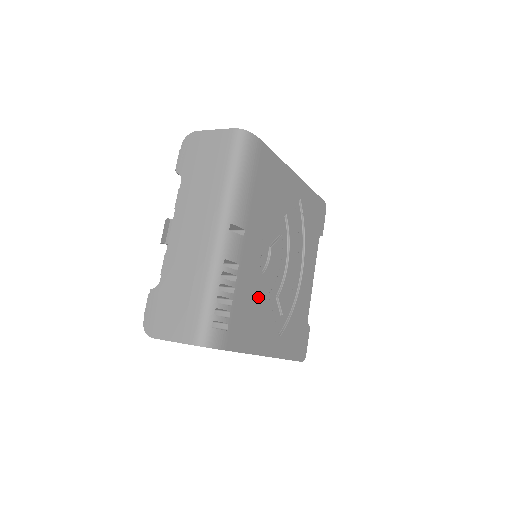
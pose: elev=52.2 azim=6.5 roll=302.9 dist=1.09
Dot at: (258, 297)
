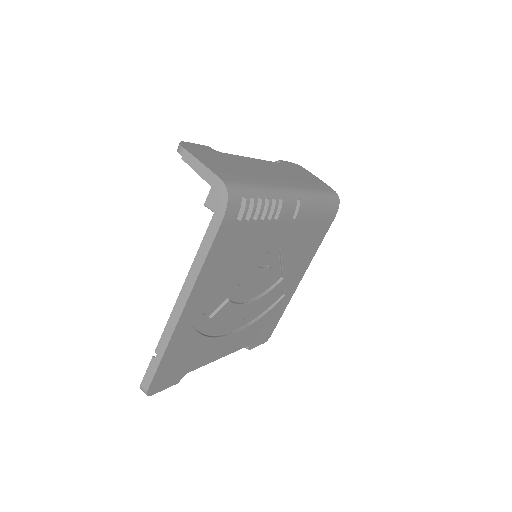
Dot at: (242, 264)
